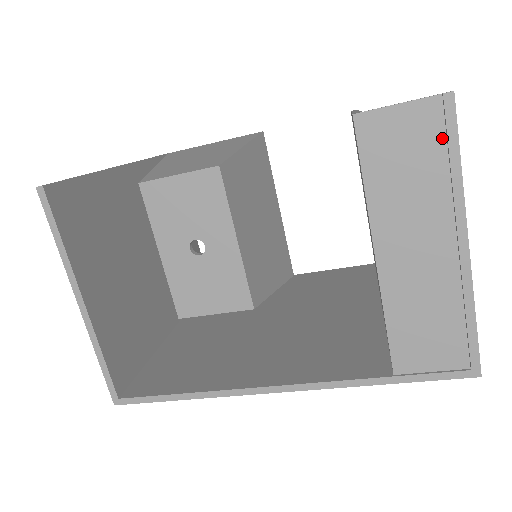
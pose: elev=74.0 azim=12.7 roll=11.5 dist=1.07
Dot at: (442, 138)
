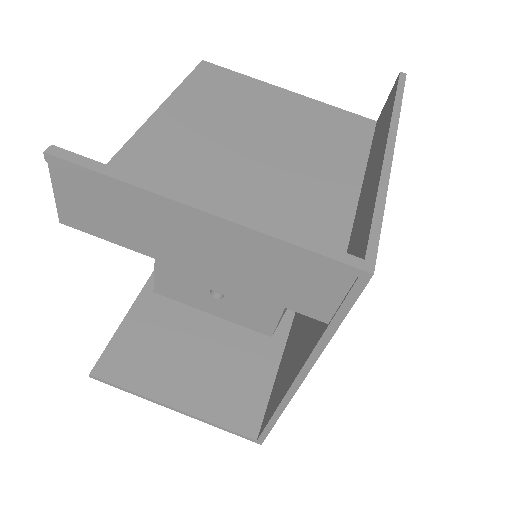
Dot at: (88, 178)
